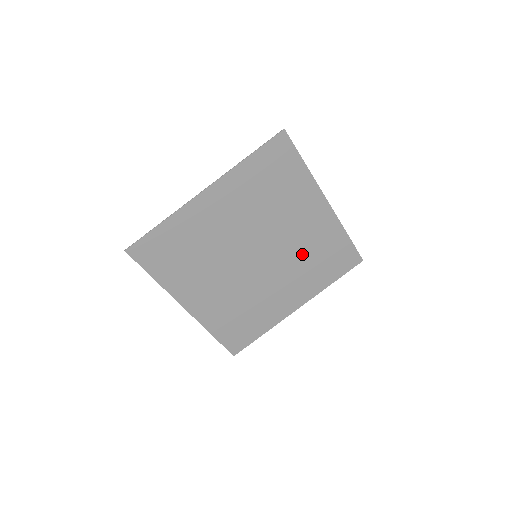
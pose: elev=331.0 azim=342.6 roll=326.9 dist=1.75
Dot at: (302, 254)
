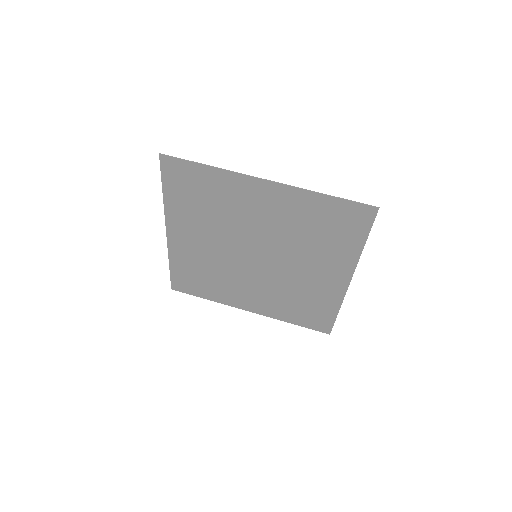
Dot at: (291, 288)
